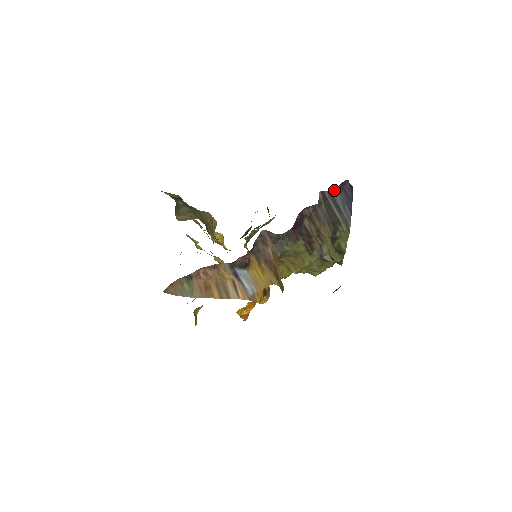
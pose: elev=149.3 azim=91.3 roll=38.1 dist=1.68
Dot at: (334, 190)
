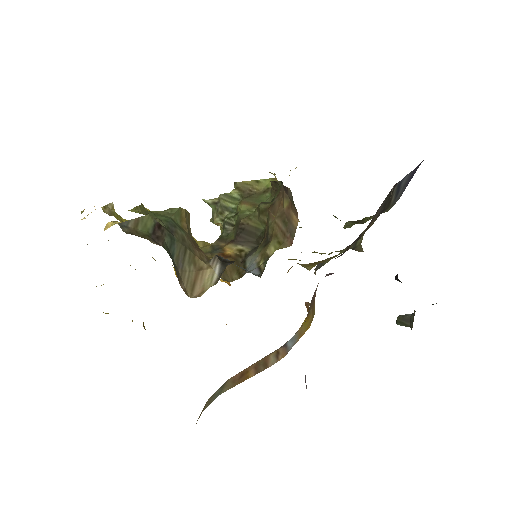
Dot at: (407, 174)
